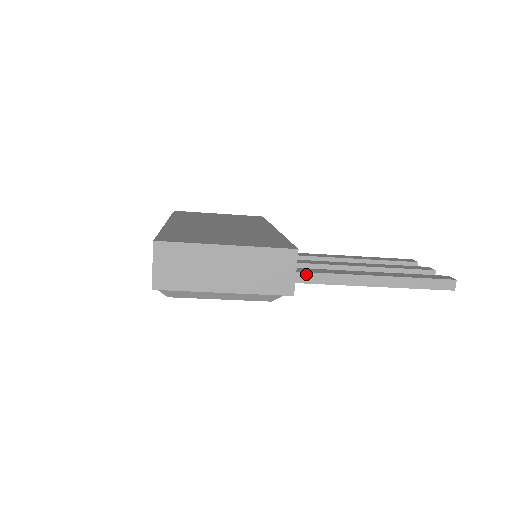
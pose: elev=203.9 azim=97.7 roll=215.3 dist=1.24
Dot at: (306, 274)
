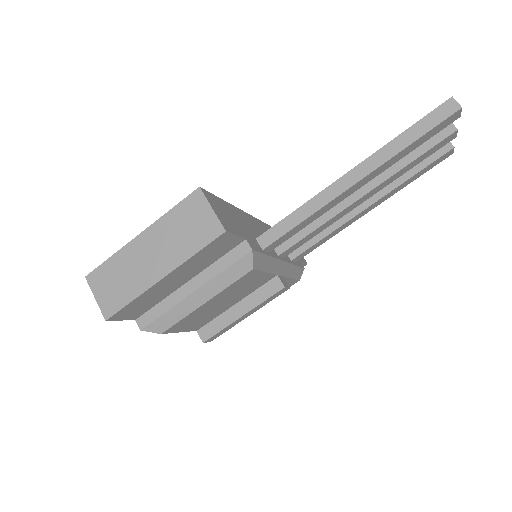
Dot at: (281, 223)
